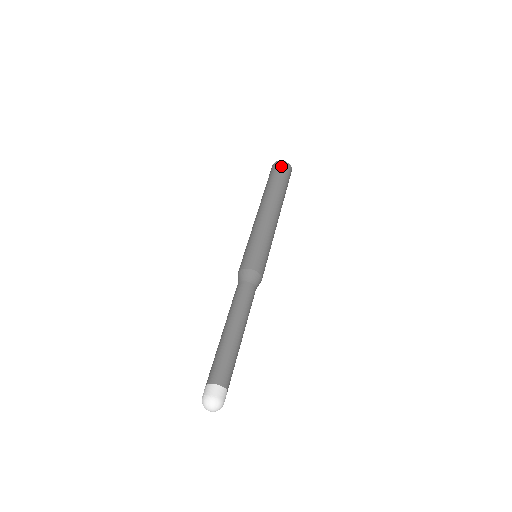
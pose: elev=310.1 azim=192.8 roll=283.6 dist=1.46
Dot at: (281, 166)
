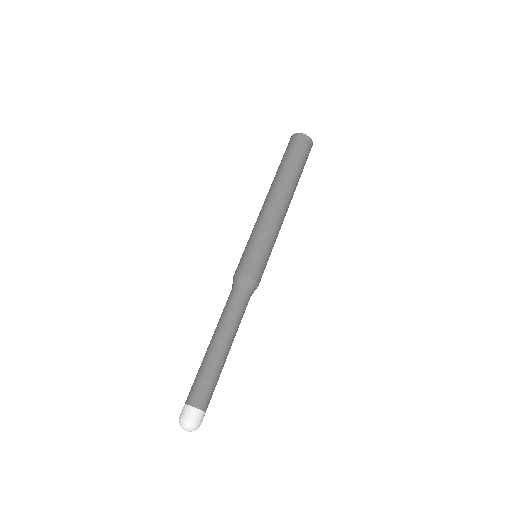
Dot at: (302, 142)
